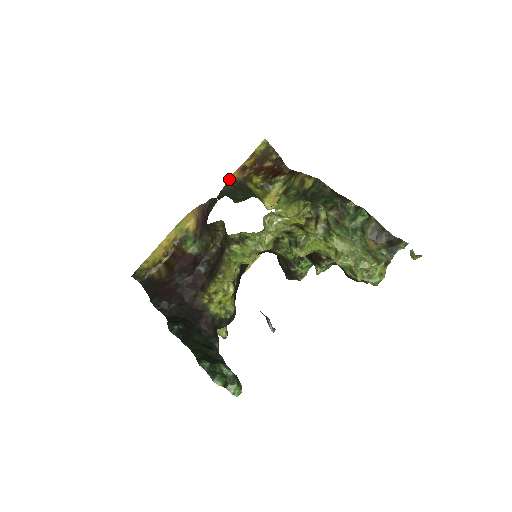
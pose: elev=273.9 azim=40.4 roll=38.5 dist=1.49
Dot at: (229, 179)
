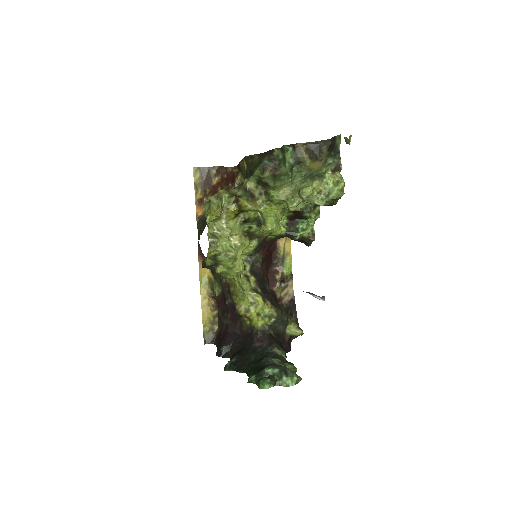
Dot at: (197, 219)
